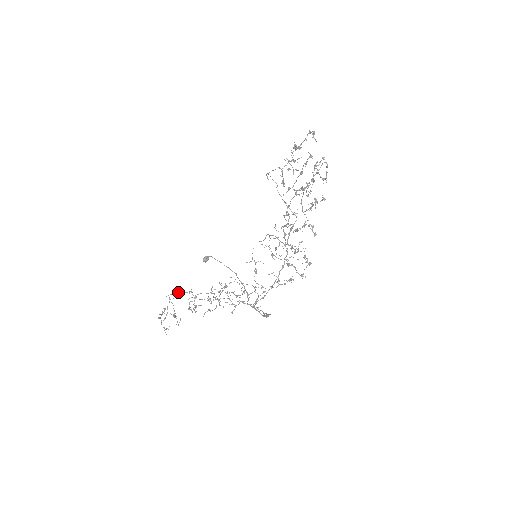
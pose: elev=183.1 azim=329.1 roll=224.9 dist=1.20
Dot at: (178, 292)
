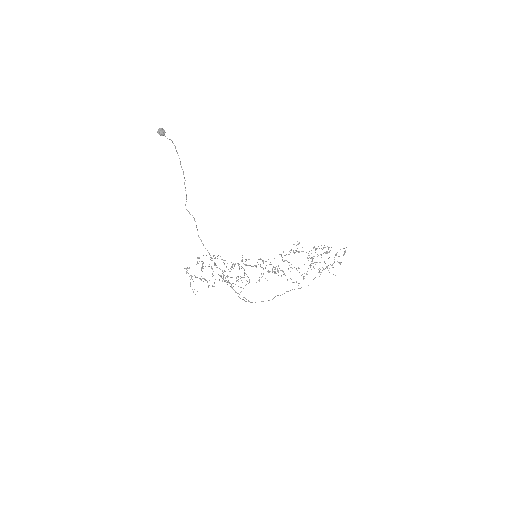
Dot at: occluded
